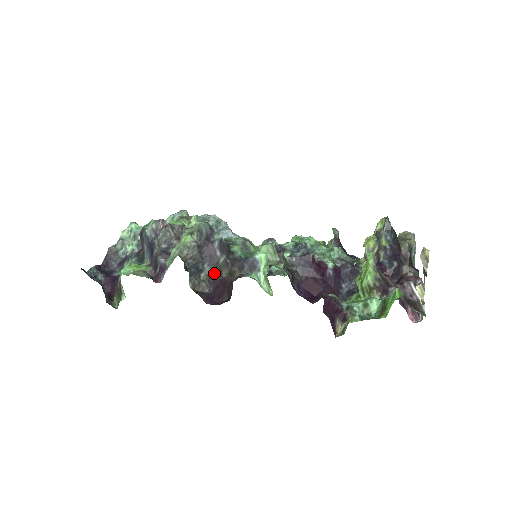
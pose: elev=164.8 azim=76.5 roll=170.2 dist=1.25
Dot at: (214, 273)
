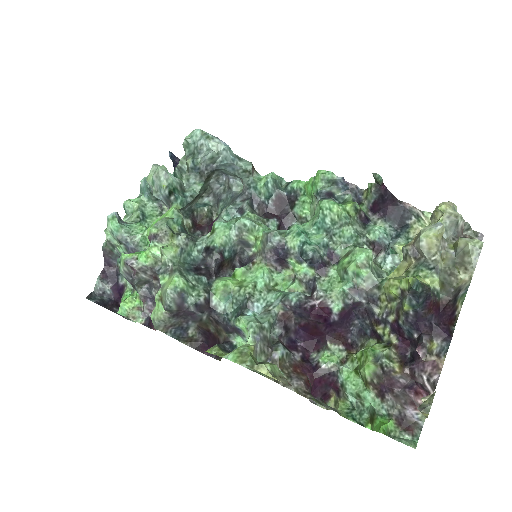
Dot at: (201, 328)
